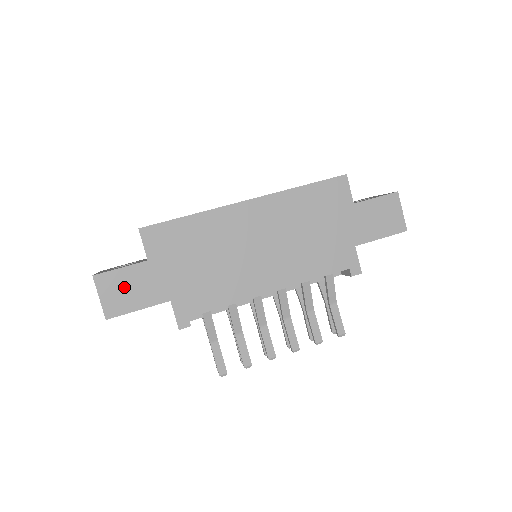
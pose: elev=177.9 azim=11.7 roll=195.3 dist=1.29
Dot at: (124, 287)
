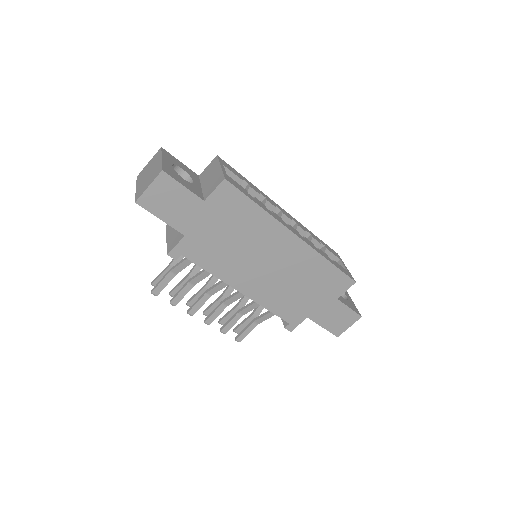
Dot at: (171, 198)
